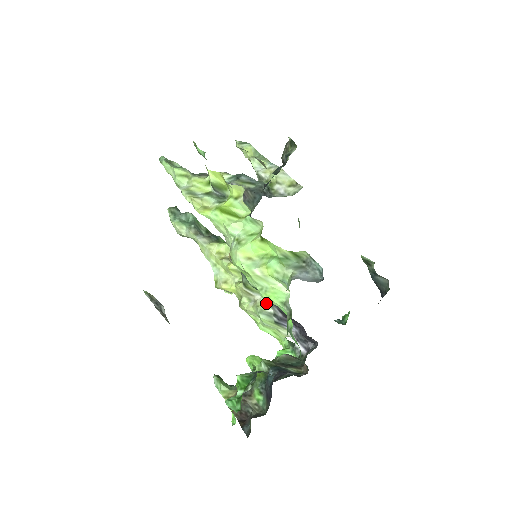
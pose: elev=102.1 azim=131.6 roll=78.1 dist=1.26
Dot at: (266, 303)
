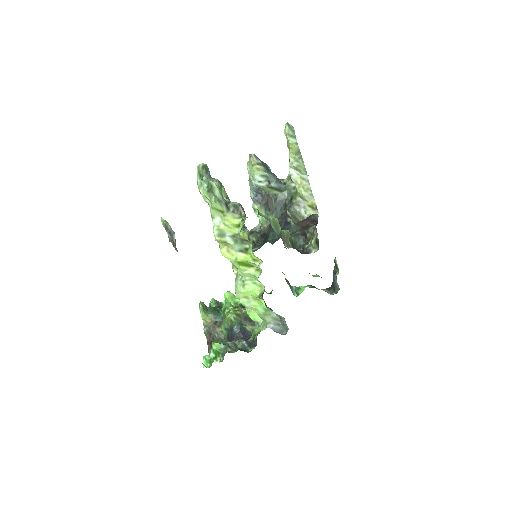
Dot at: occluded
